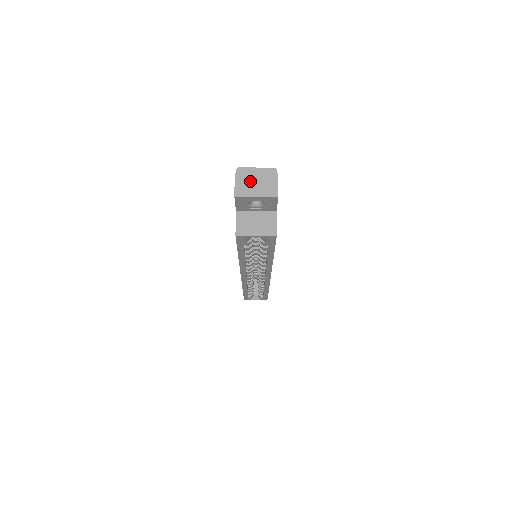
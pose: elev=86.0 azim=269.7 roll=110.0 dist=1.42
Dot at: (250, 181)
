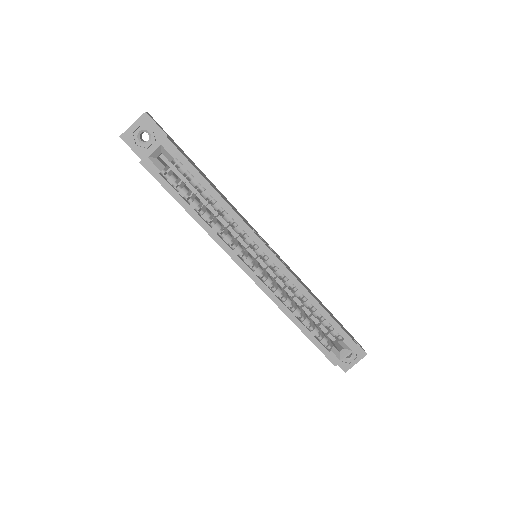
Dot at: occluded
